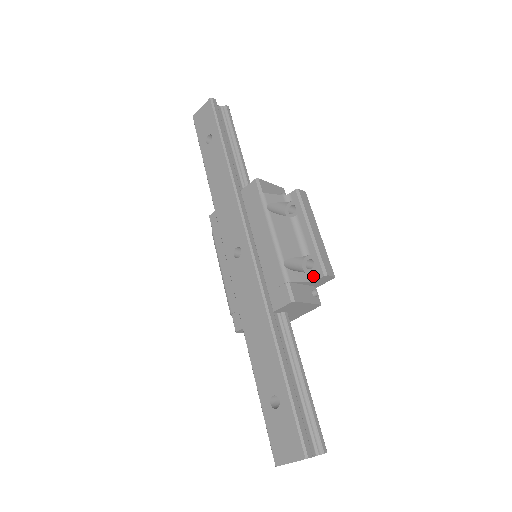
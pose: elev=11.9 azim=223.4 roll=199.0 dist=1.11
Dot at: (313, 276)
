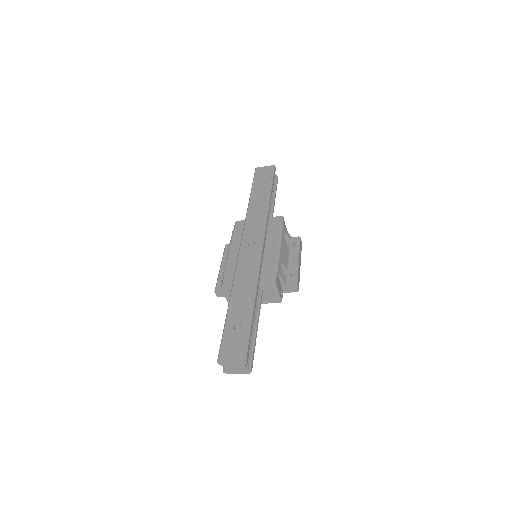
Dot at: (288, 282)
